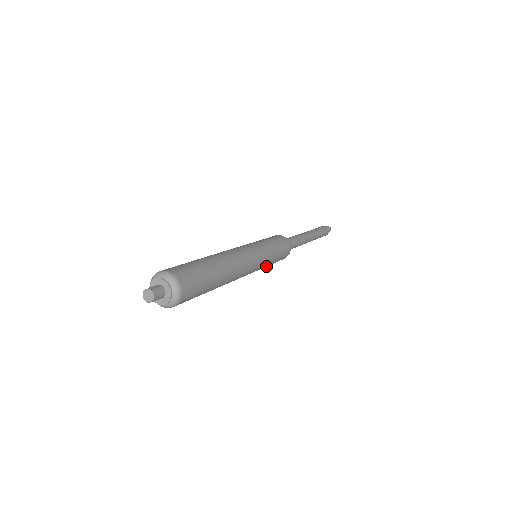
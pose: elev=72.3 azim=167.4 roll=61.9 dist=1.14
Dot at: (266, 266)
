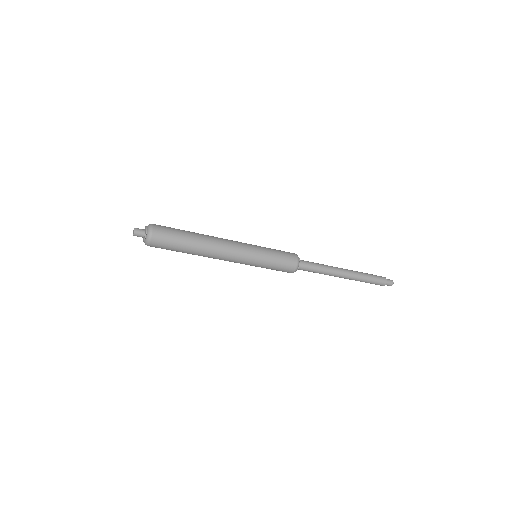
Dot at: (265, 260)
